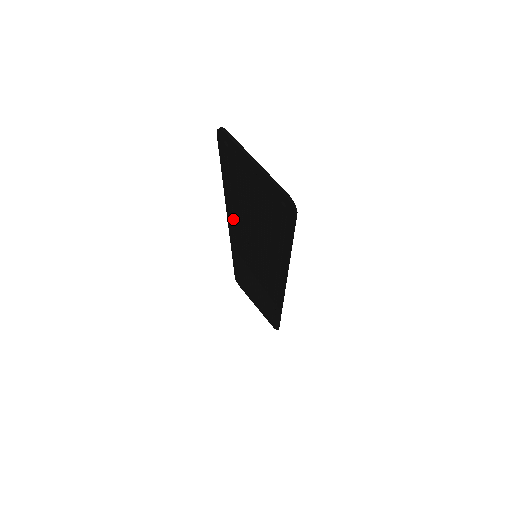
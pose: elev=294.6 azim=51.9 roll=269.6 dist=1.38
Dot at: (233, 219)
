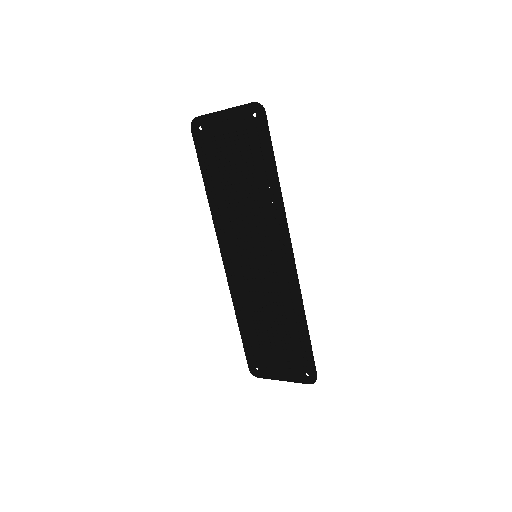
Dot at: (224, 233)
